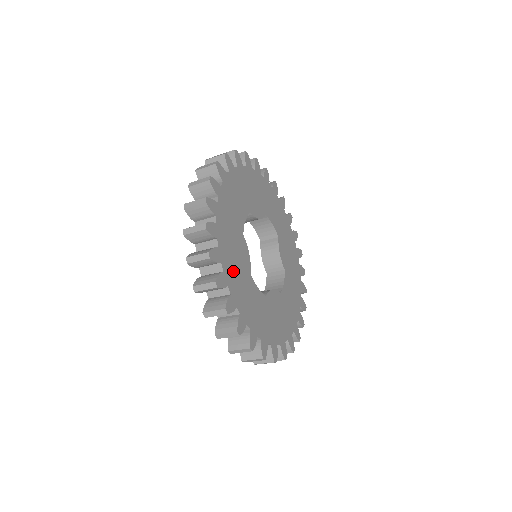
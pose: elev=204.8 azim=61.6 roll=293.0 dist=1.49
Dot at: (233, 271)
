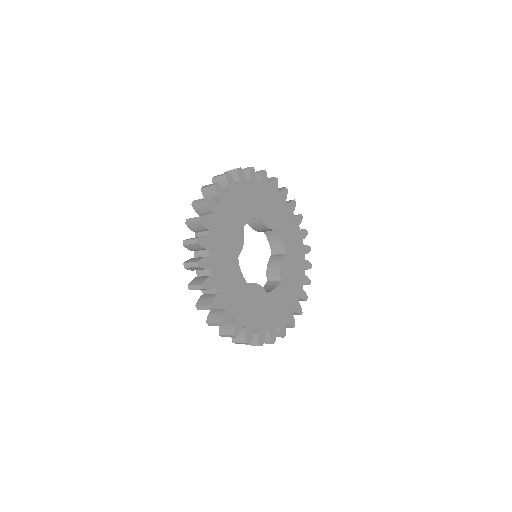
Dot at: (220, 243)
